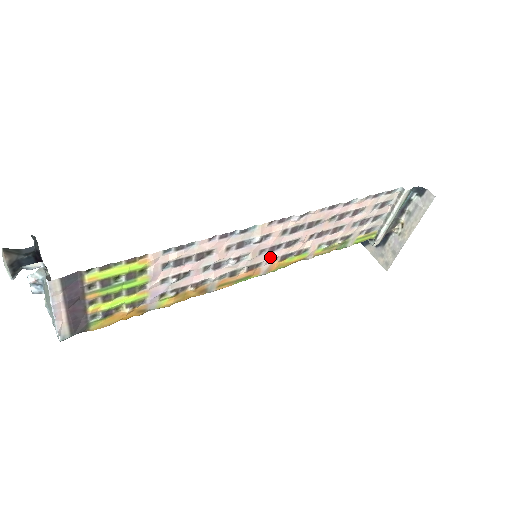
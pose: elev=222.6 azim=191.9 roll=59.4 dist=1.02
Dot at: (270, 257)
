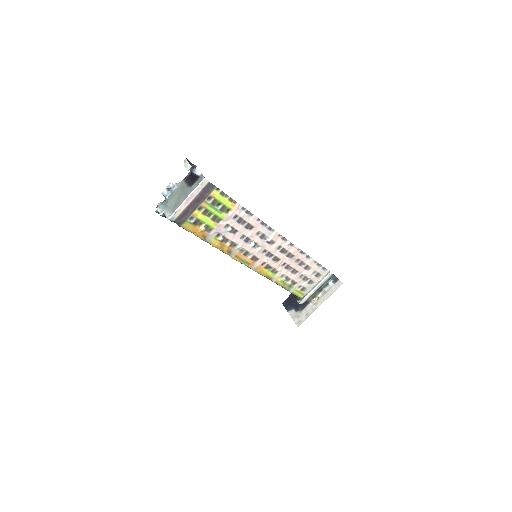
Dot at: (264, 259)
